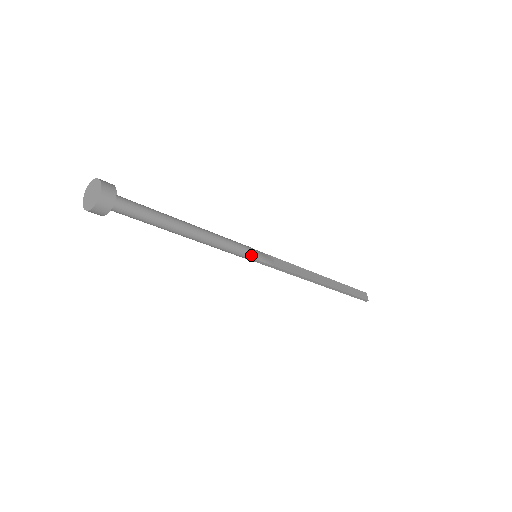
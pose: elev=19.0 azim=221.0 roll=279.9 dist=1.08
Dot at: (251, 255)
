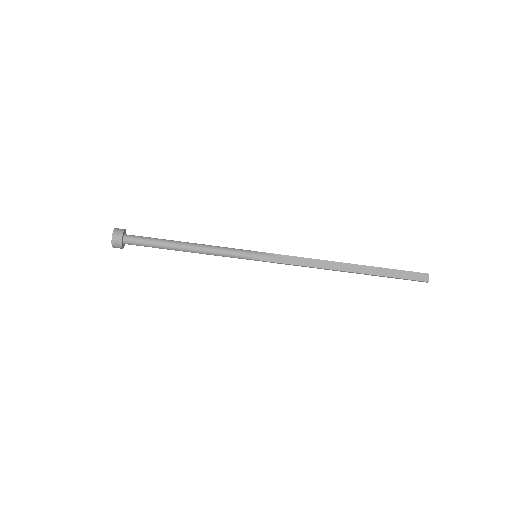
Dot at: (246, 257)
